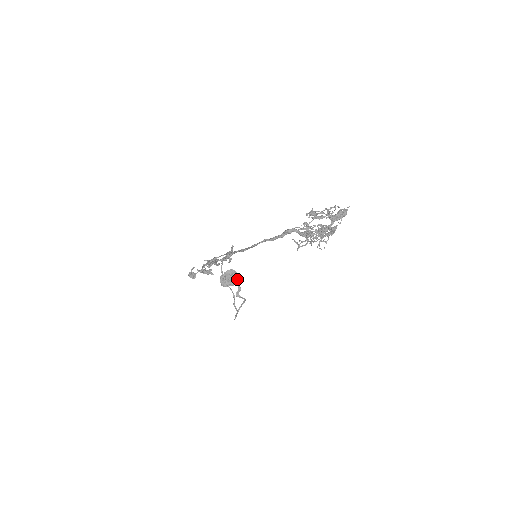
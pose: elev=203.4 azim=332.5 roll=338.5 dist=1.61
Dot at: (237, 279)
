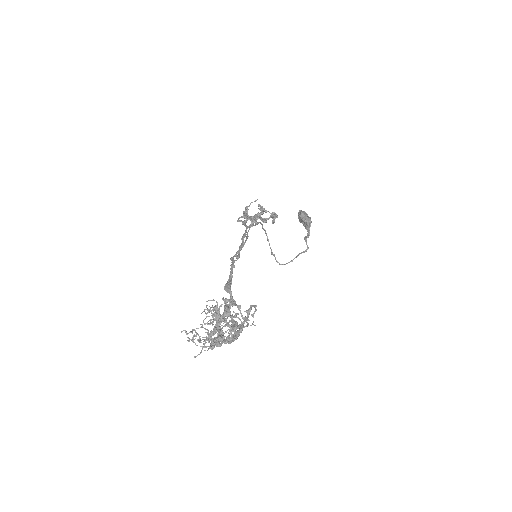
Dot at: (309, 225)
